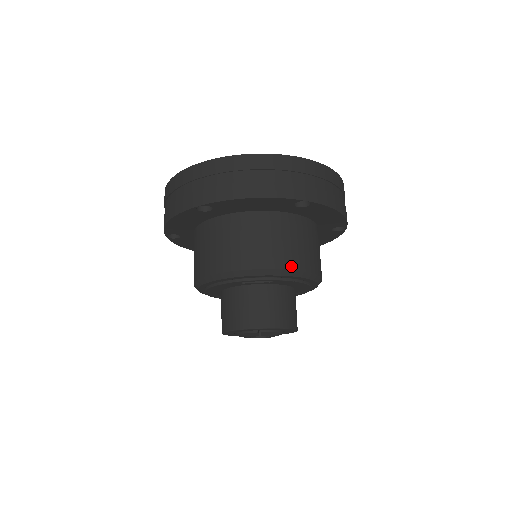
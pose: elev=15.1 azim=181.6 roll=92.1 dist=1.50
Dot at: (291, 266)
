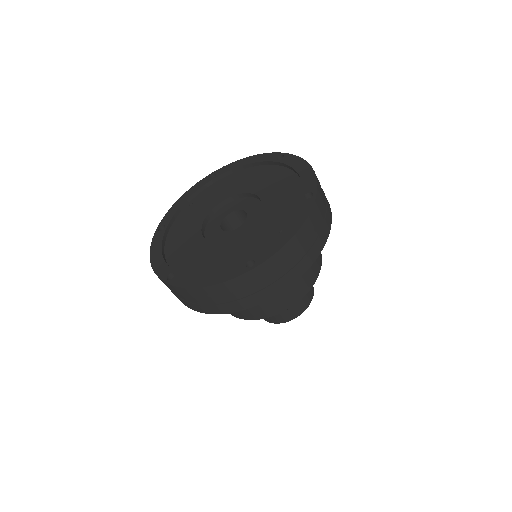
Dot at: (320, 264)
